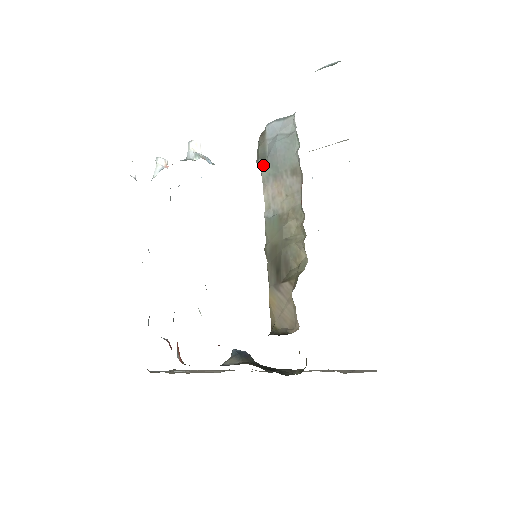
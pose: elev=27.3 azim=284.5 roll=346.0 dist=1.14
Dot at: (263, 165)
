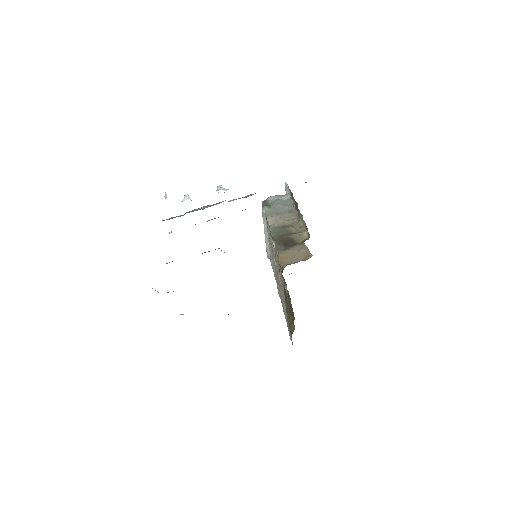
Dot at: (267, 209)
